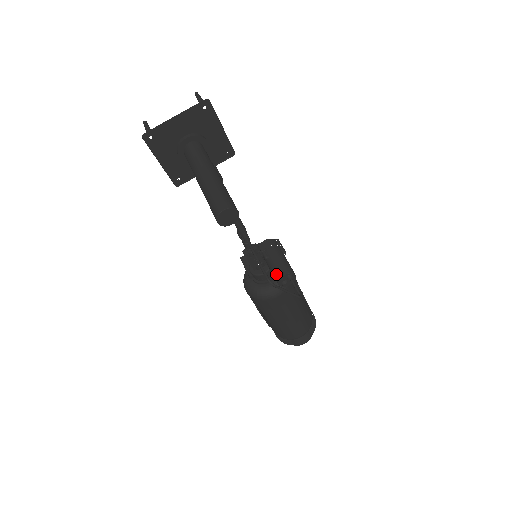
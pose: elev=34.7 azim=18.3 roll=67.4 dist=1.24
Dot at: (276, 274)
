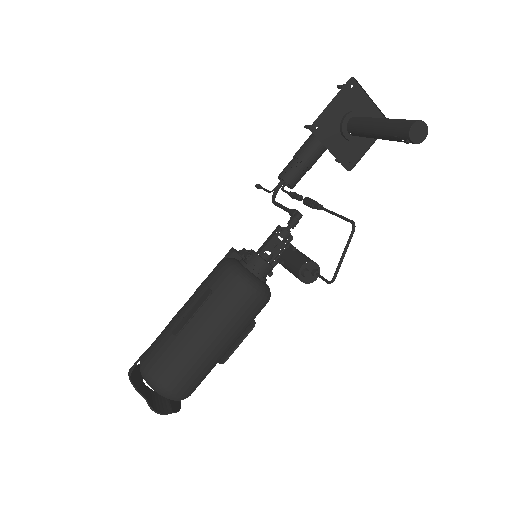
Dot at: (306, 258)
